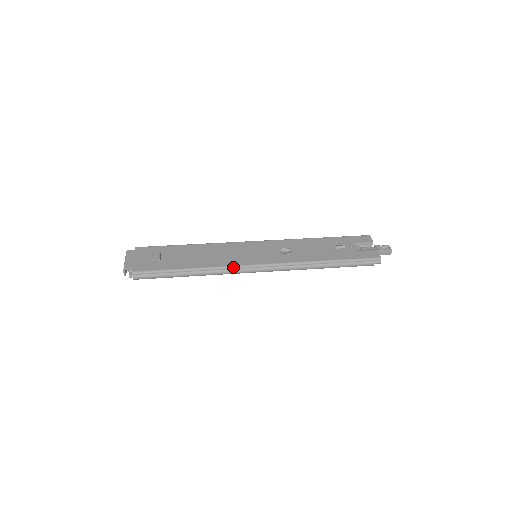
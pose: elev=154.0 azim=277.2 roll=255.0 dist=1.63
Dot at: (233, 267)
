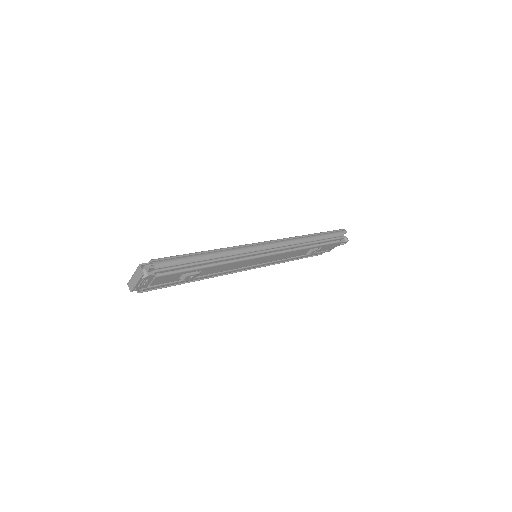
Dot at: (244, 245)
